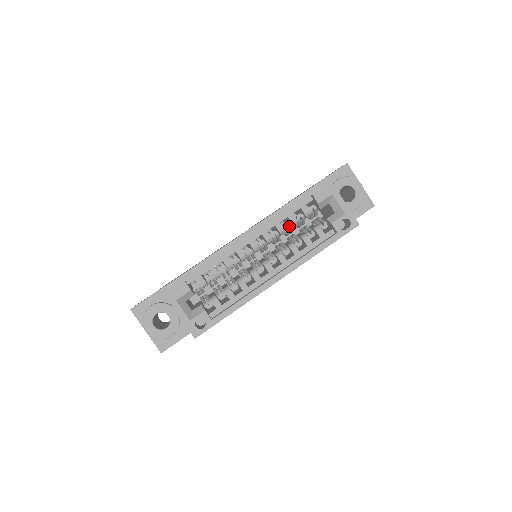
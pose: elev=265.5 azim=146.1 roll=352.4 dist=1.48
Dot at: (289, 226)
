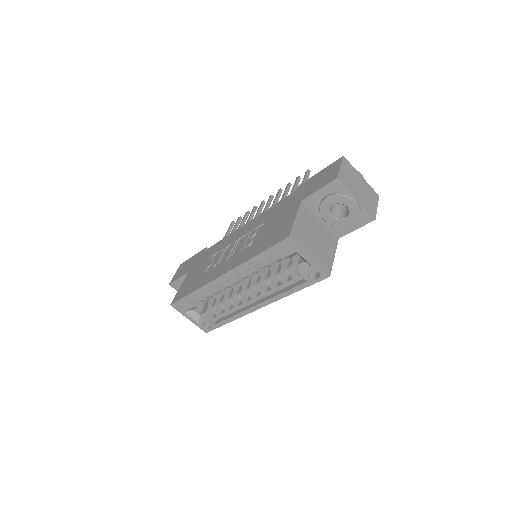
Dot at: (263, 266)
